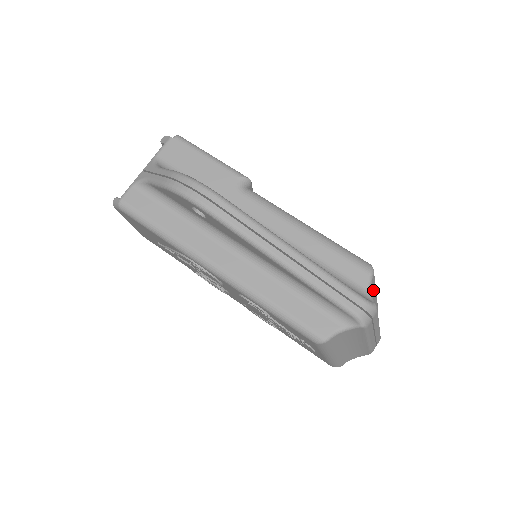
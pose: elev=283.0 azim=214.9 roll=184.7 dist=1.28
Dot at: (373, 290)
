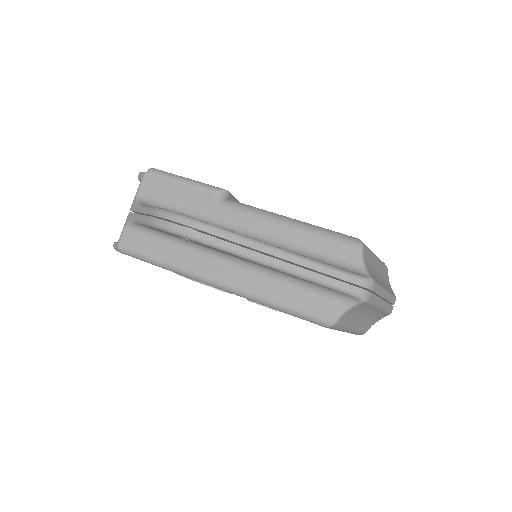
Dot at: (370, 260)
